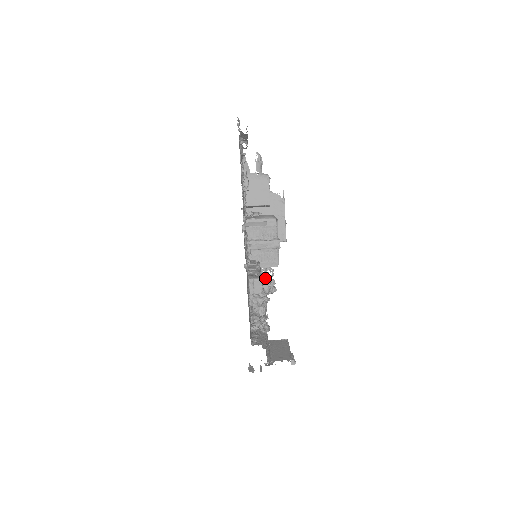
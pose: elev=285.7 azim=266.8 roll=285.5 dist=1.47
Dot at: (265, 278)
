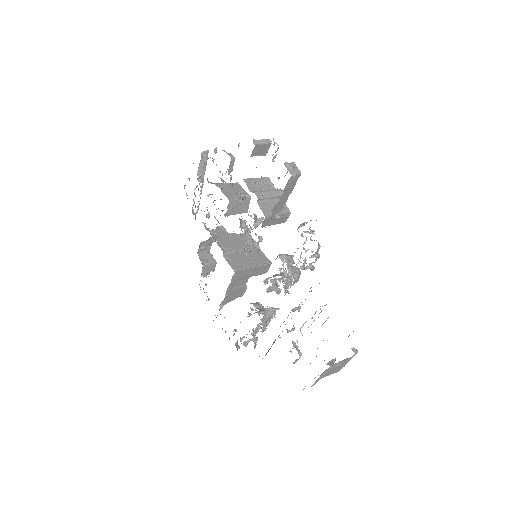
Dot at: occluded
